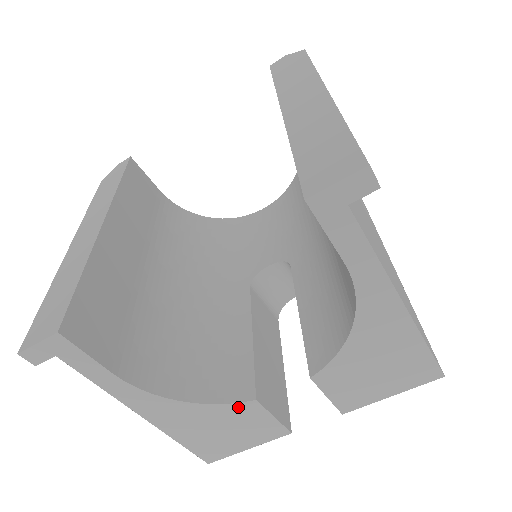
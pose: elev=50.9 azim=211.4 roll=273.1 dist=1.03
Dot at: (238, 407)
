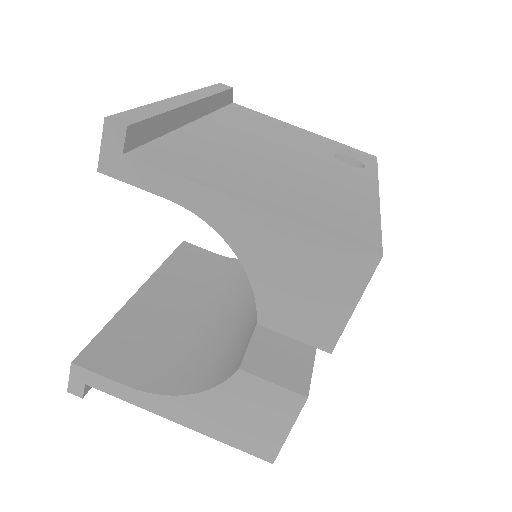
Dot at: (233, 384)
